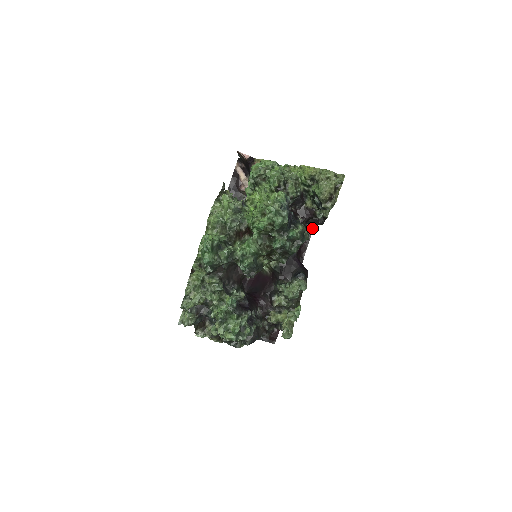
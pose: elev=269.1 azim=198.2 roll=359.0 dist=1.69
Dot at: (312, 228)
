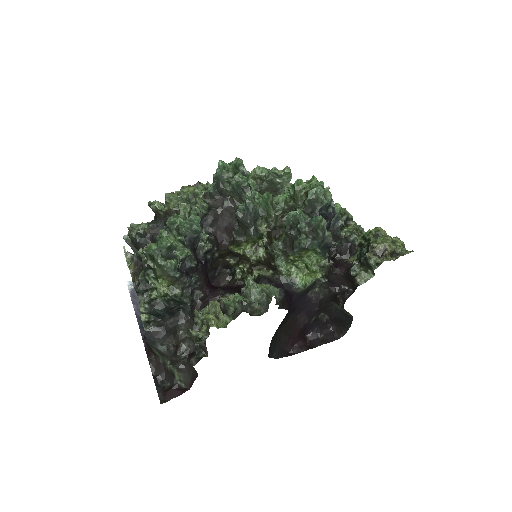
Dot at: (326, 341)
